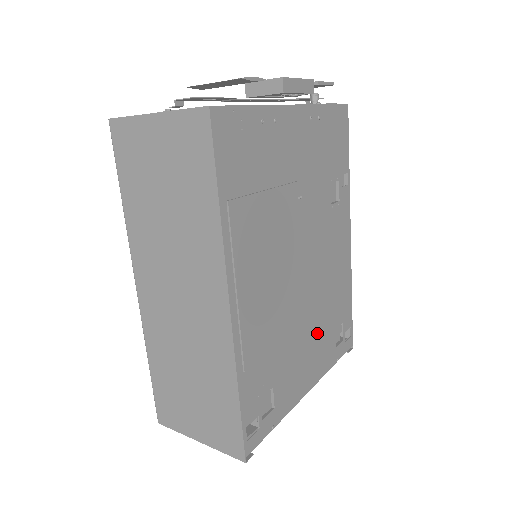
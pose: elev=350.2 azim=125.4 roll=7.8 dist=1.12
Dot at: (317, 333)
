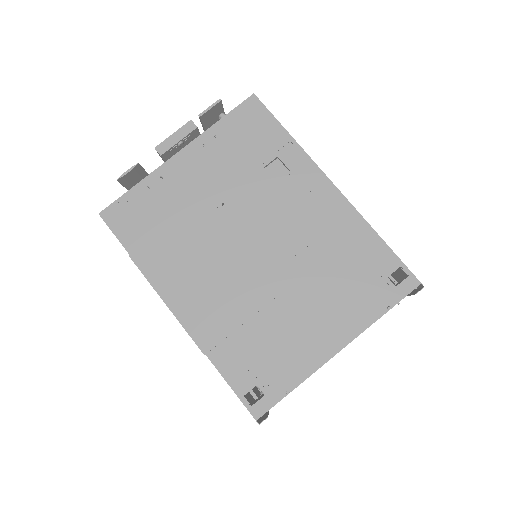
Dot at: (322, 295)
